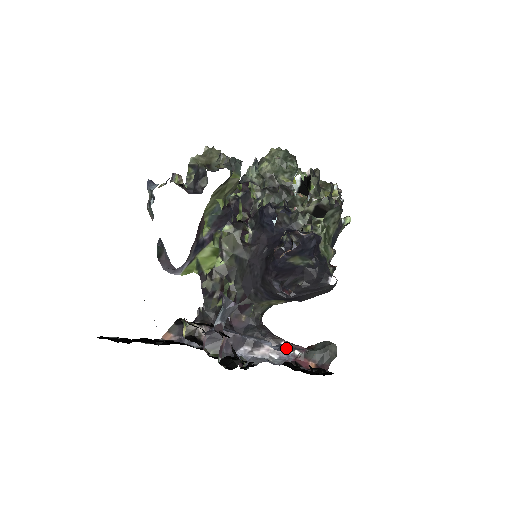
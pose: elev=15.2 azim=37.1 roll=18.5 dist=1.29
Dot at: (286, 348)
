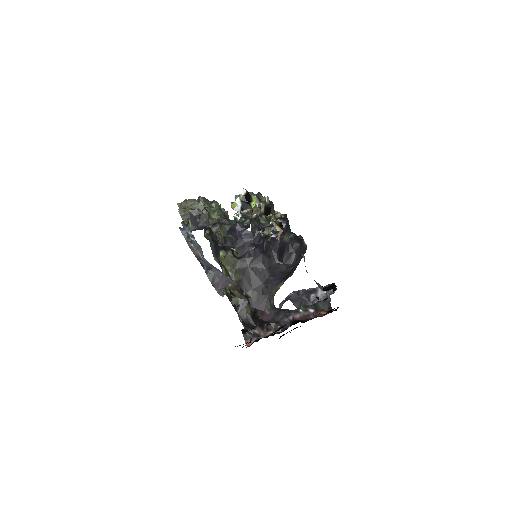
Dot at: (326, 286)
